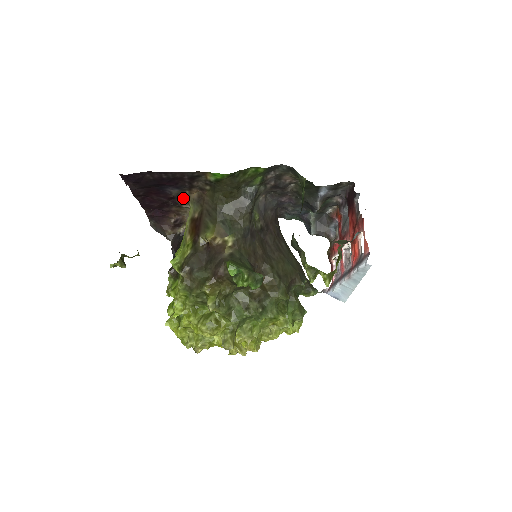
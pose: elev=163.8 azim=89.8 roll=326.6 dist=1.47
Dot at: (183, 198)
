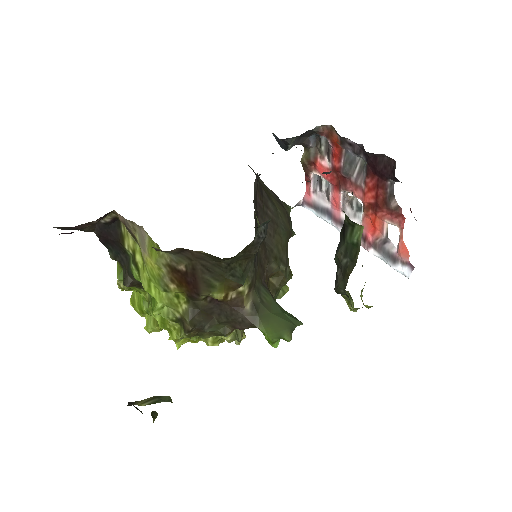
Dot at: occluded
